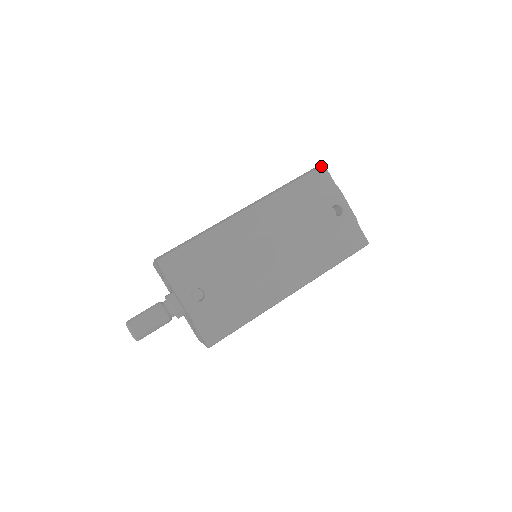
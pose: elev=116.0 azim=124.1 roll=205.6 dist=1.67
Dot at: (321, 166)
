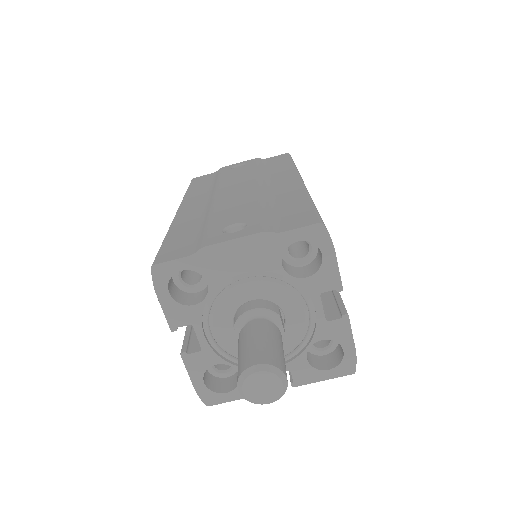
Dot at: (191, 180)
